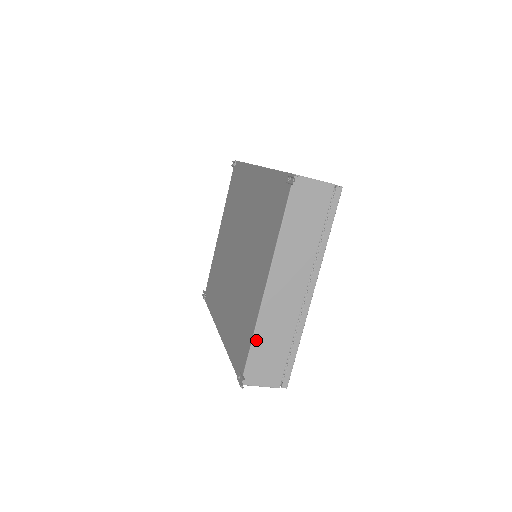
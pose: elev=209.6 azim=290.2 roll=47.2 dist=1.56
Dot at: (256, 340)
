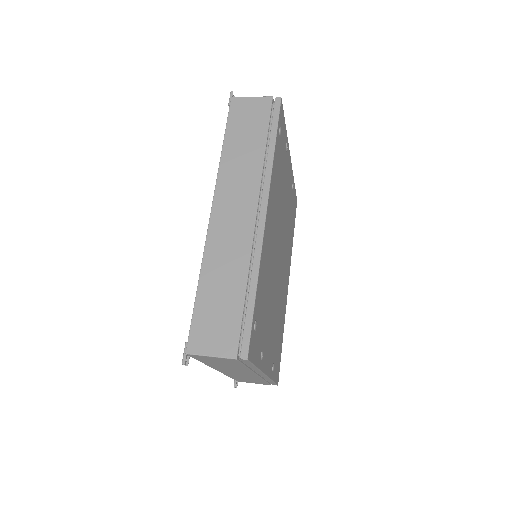
Dot at: (232, 377)
